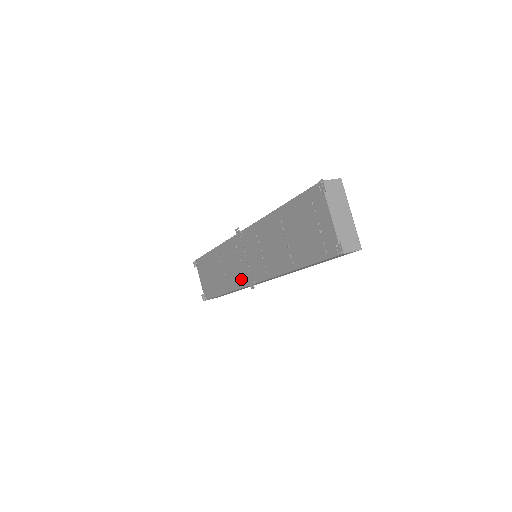
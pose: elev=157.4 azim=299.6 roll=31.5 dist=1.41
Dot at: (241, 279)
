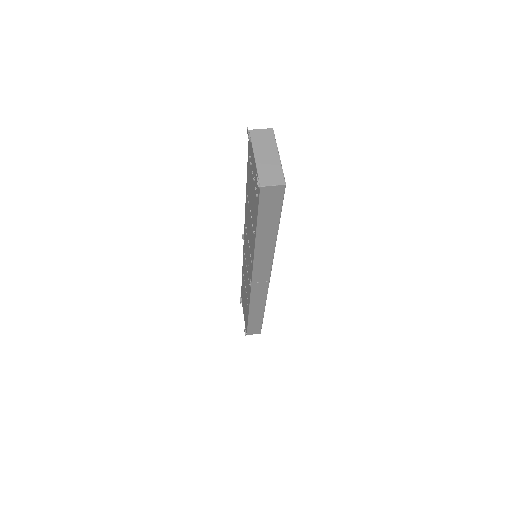
Dot at: occluded
